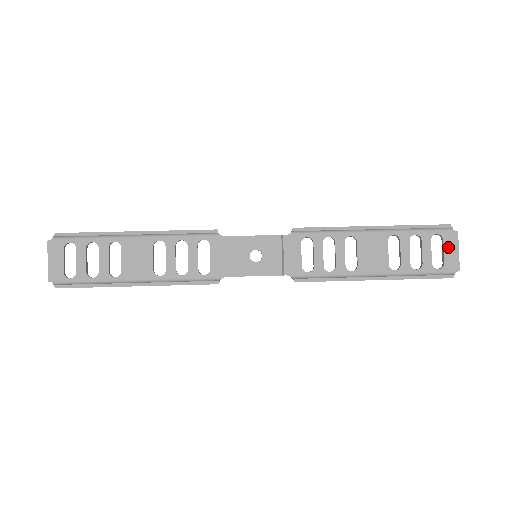
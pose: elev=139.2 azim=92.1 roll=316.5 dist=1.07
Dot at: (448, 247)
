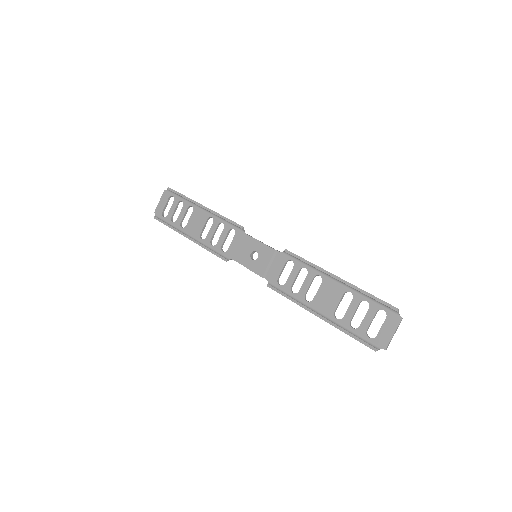
Dot at: (387, 325)
